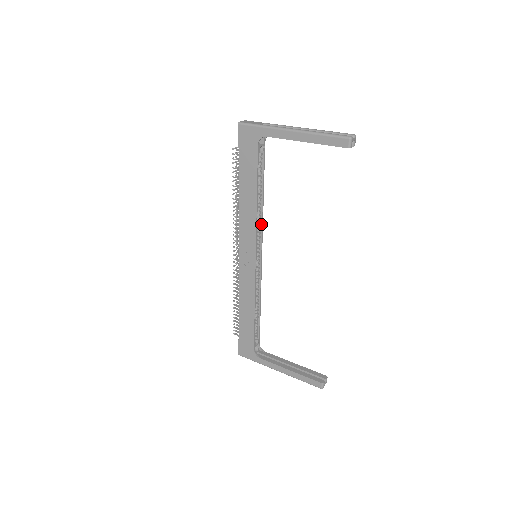
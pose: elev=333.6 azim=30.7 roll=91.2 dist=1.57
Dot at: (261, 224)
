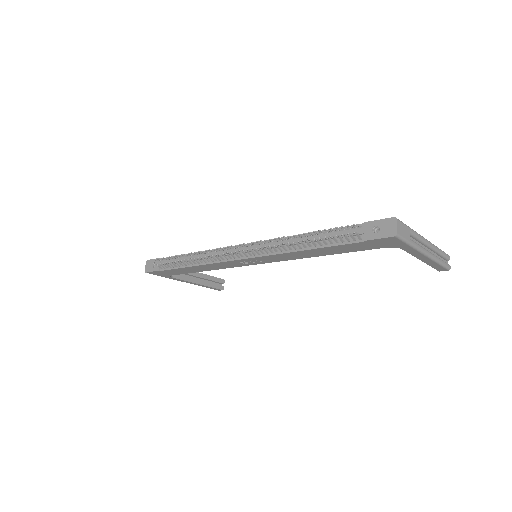
Dot at: occluded
